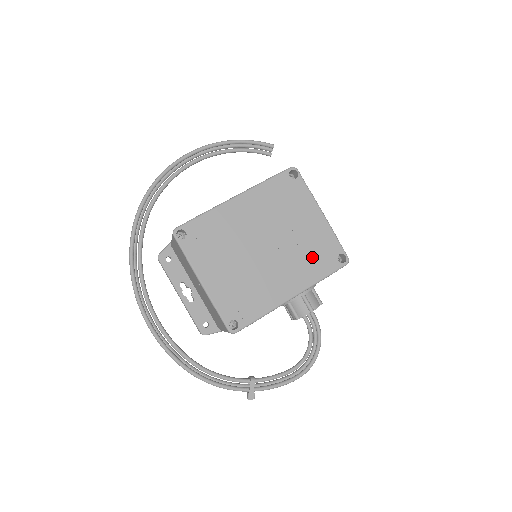
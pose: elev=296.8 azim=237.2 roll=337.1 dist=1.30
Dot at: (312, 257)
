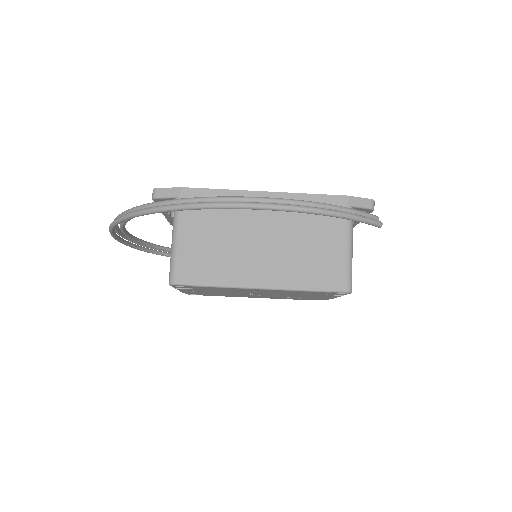
Dot at: (295, 298)
